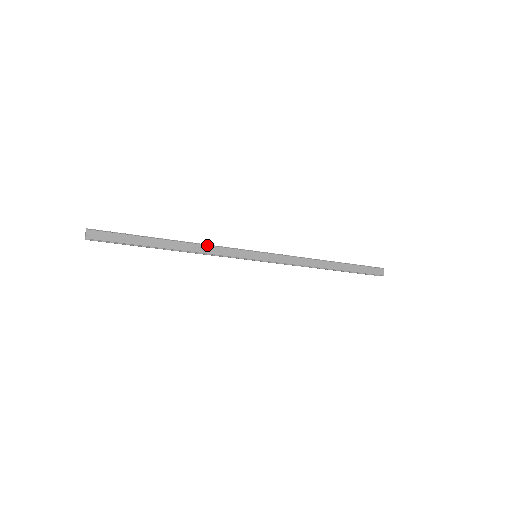
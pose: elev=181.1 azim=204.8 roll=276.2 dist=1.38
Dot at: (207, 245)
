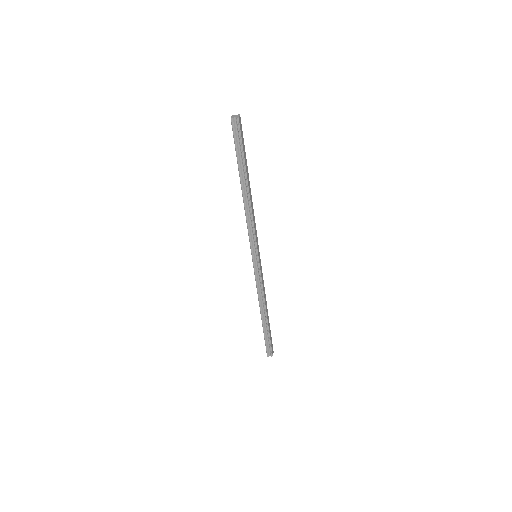
Dot at: occluded
